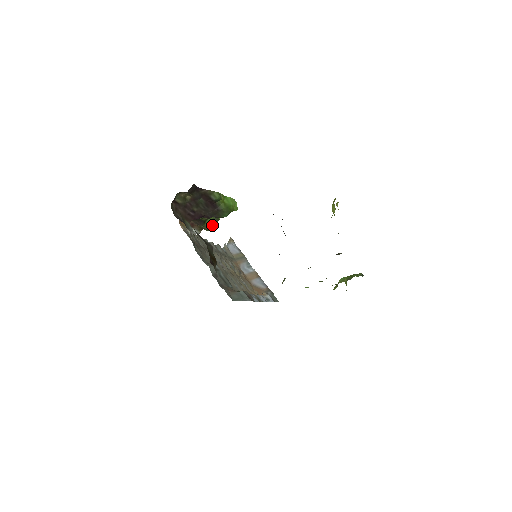
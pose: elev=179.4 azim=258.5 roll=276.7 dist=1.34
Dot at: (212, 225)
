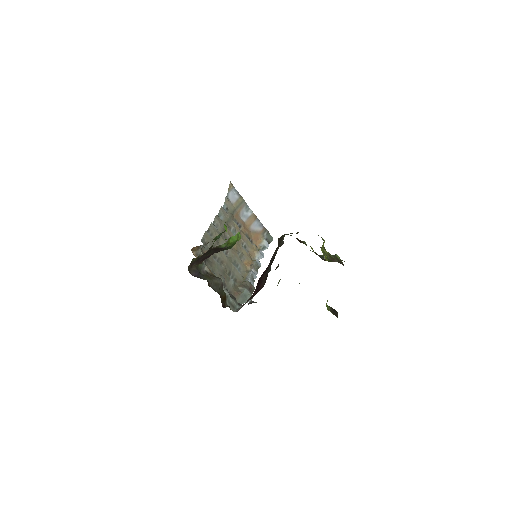
Dot at: (218, 237)
